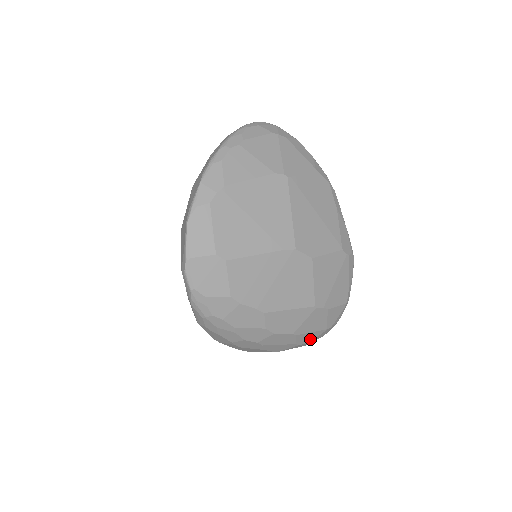
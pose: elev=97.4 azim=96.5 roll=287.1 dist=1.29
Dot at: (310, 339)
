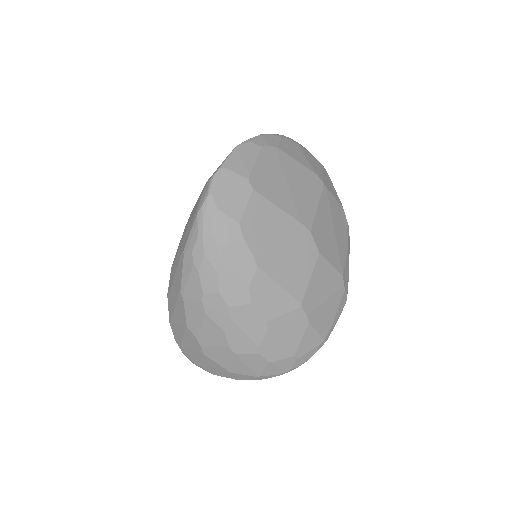
Dot at: (274, 356)
